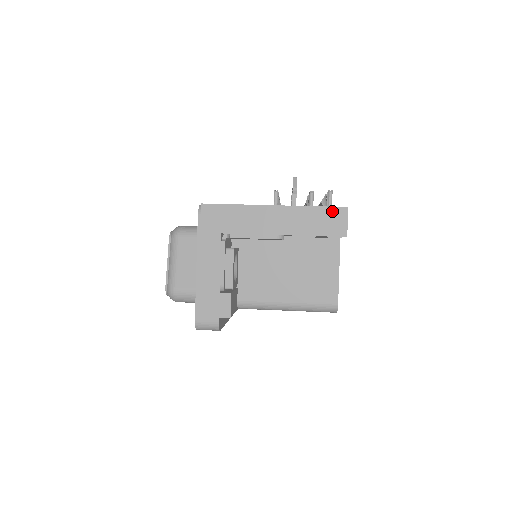
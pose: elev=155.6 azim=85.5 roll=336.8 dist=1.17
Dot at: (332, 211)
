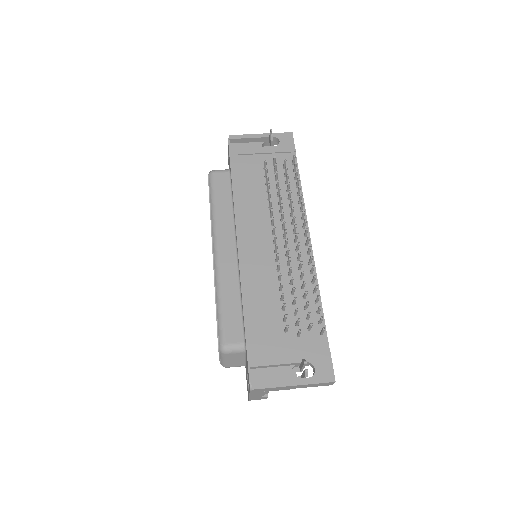
Dot at: (326, 383)
